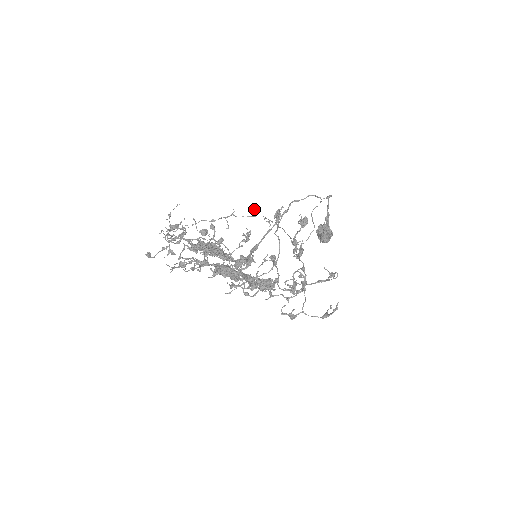
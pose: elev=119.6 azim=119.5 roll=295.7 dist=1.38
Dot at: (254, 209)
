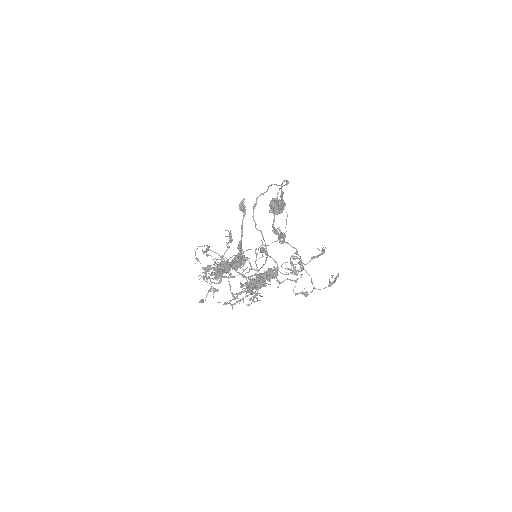
Dot at: (281, 236)
